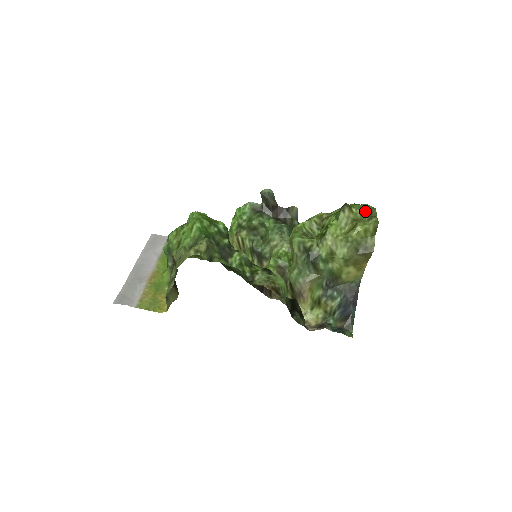
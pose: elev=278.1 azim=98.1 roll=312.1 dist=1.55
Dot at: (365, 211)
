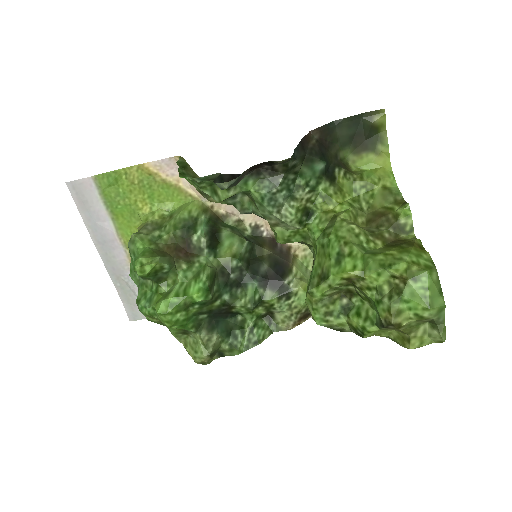
Dot at: (425, 320)
